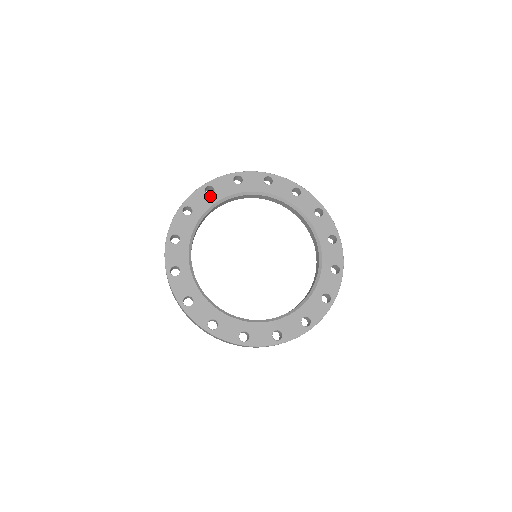
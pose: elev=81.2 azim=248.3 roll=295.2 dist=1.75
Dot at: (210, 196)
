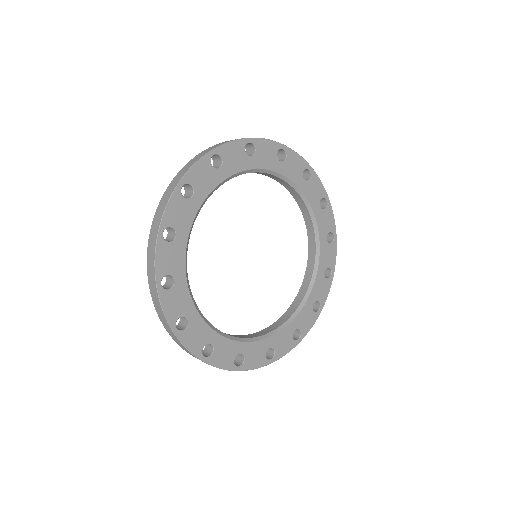
Dot at: (277, 160)
